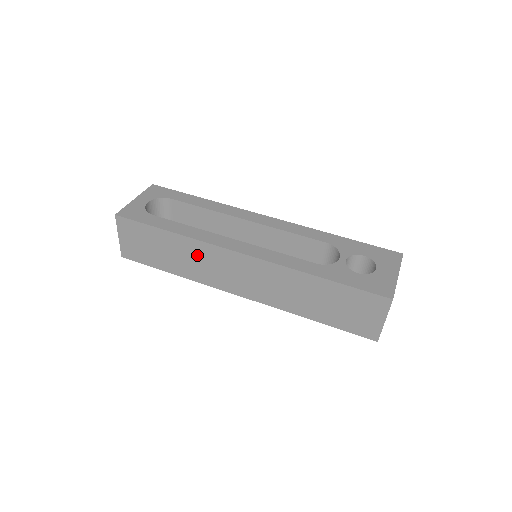
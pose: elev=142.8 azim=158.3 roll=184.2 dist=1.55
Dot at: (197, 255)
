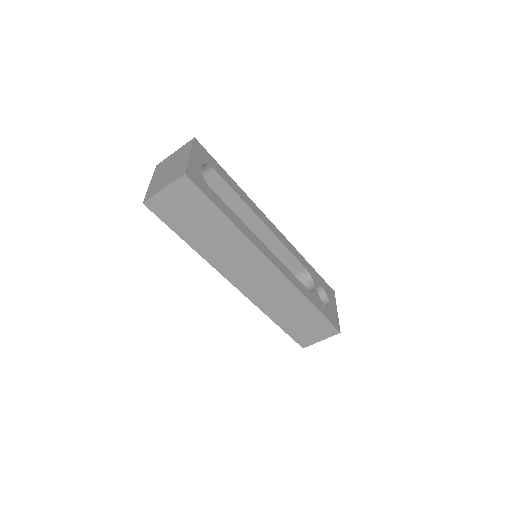
Dot at: (233, 246)
